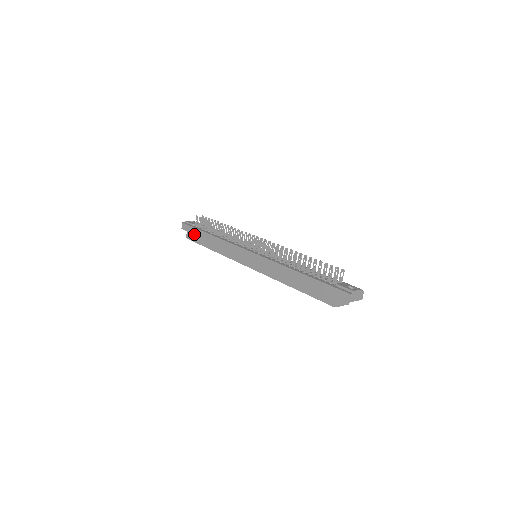
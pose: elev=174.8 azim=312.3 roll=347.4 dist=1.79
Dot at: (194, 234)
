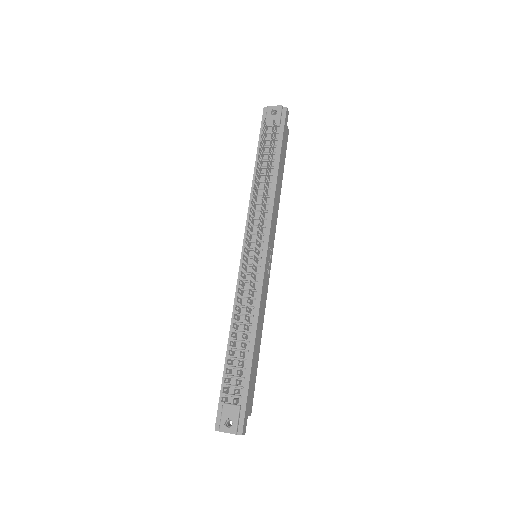
Dot at: occluded
